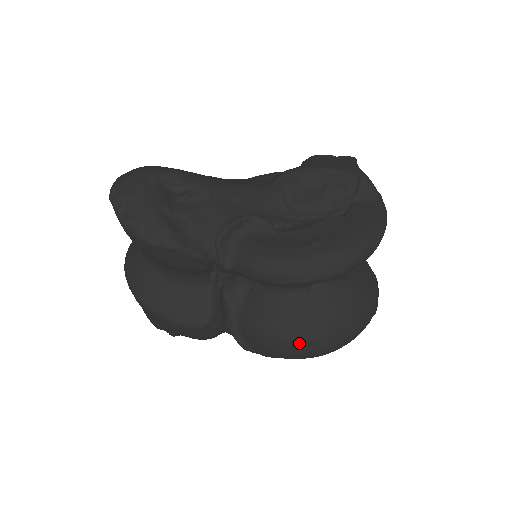
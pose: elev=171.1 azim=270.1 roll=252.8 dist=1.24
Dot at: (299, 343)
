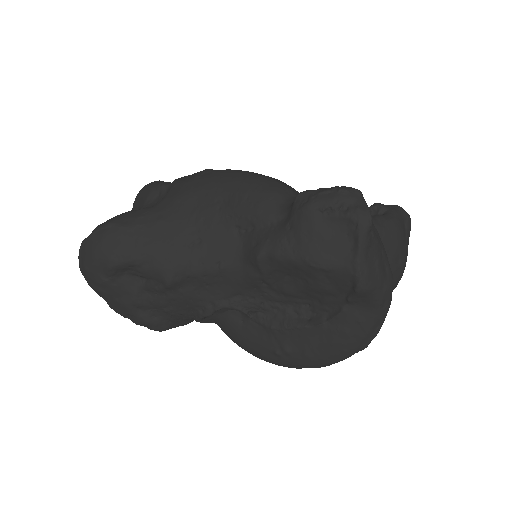
Dot at: occluded
